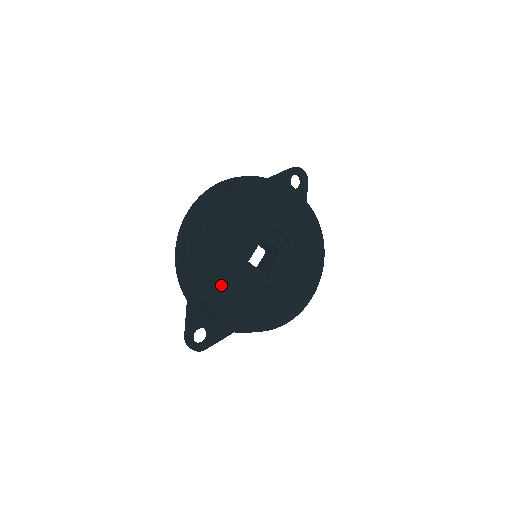
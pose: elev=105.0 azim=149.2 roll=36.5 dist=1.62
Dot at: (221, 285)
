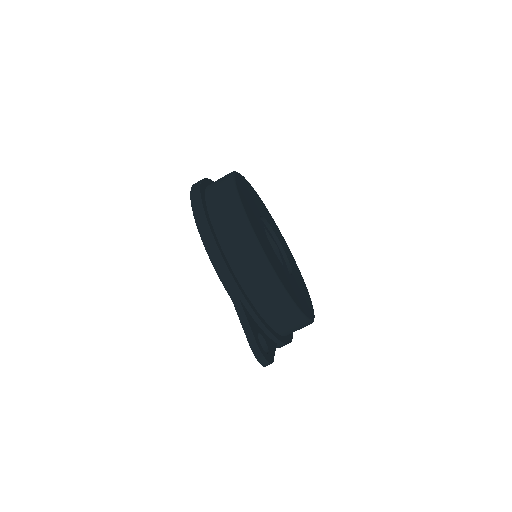
Dot at: (272, 259)
